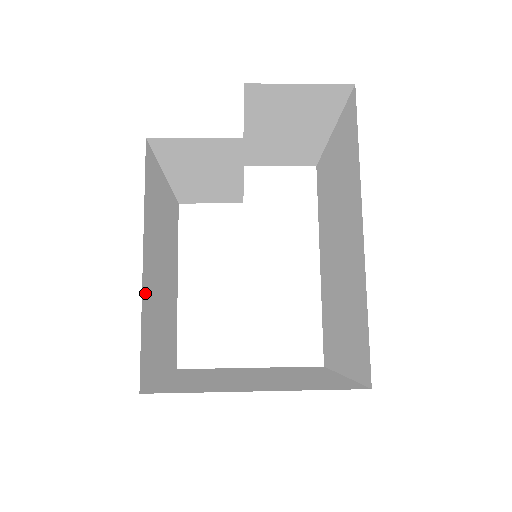
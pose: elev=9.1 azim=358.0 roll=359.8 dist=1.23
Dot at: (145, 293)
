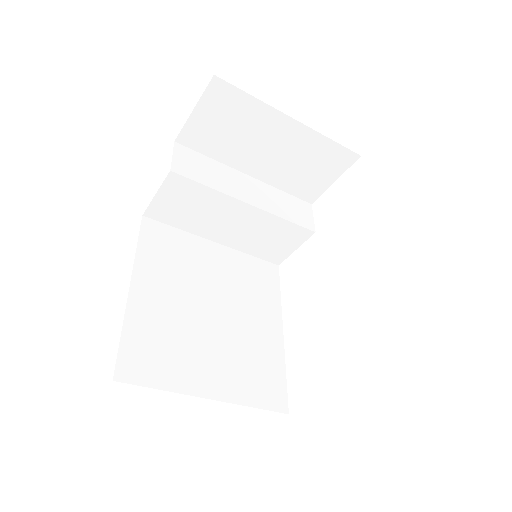
Dot at: (138, 311)
